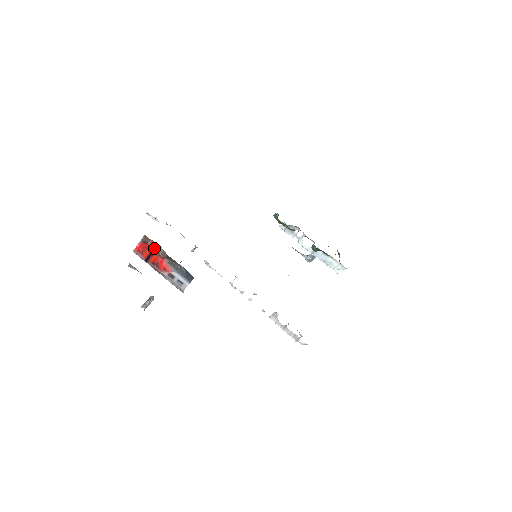
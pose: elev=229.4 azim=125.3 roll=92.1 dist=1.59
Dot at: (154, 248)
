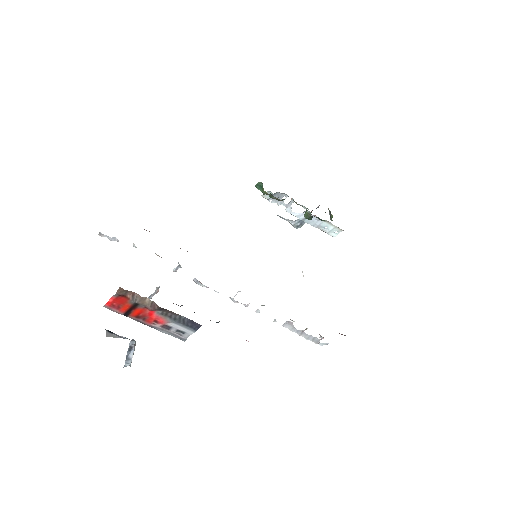
Dot at: (137, 301)
